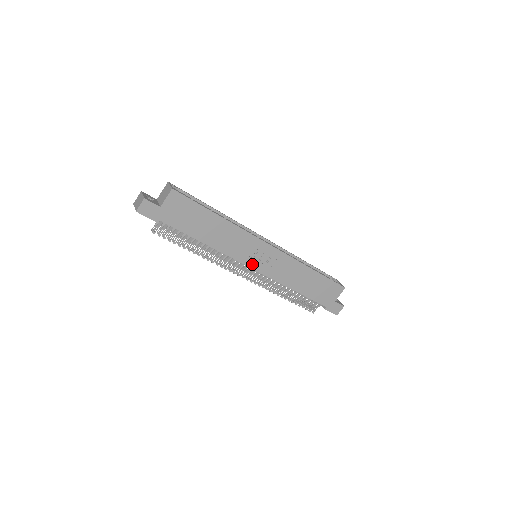
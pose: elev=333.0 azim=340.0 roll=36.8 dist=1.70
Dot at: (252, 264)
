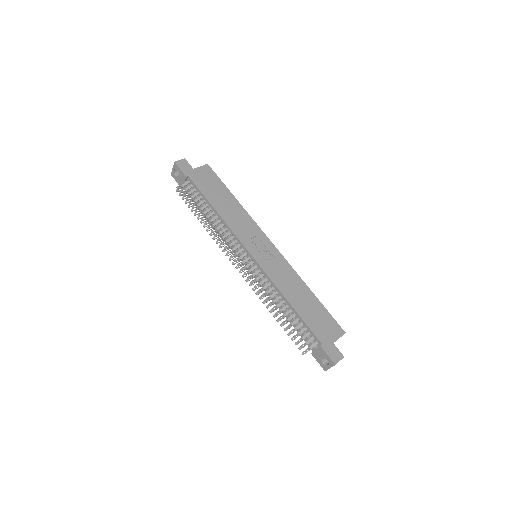
Dot at: (252, 250)
